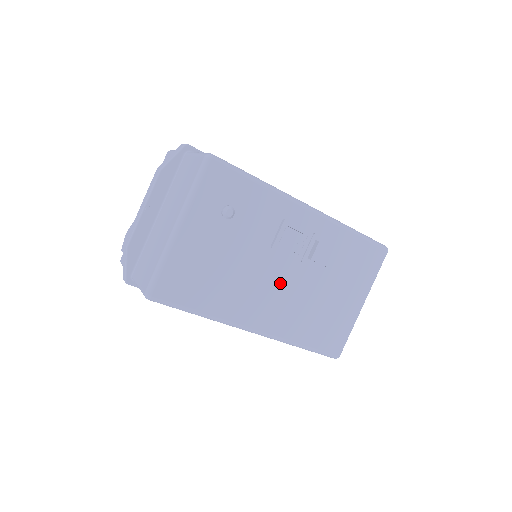
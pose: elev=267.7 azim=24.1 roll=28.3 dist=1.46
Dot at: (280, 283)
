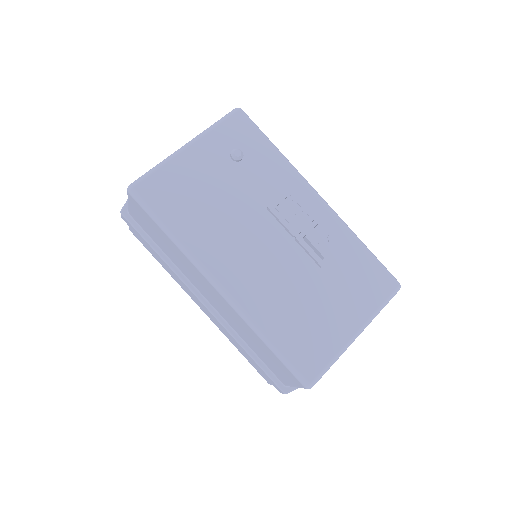
Dot at: (265, 249)
